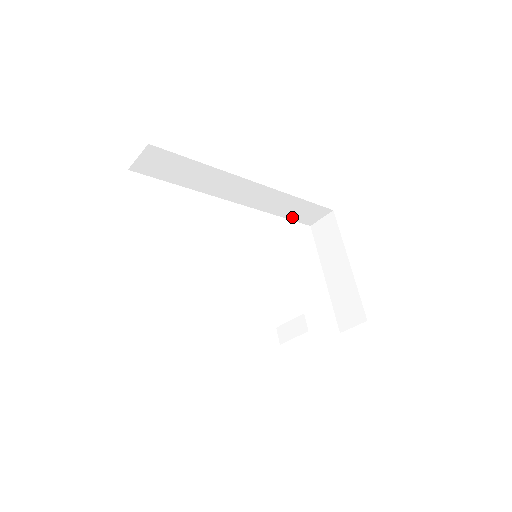
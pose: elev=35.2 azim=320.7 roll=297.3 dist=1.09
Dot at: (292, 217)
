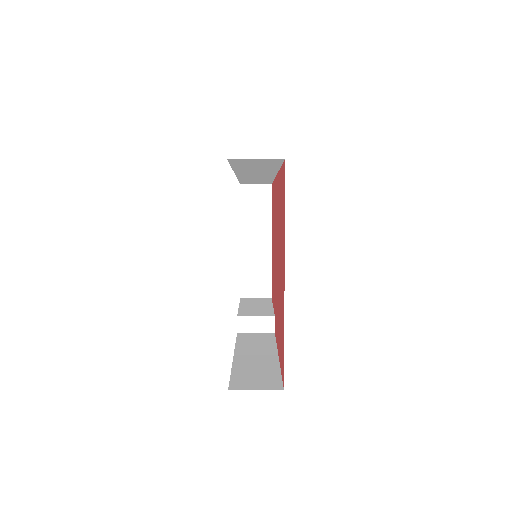
Dot at: (243, 181)
